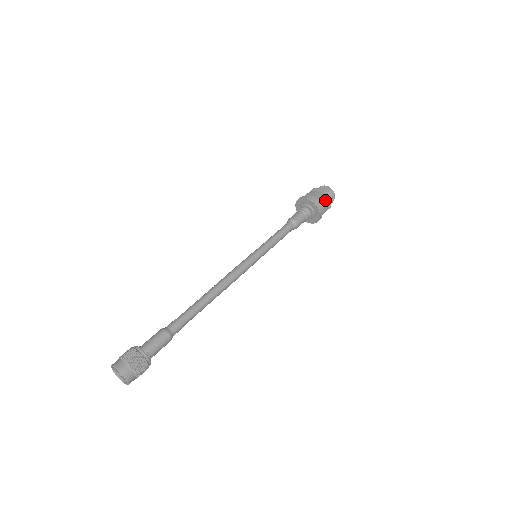
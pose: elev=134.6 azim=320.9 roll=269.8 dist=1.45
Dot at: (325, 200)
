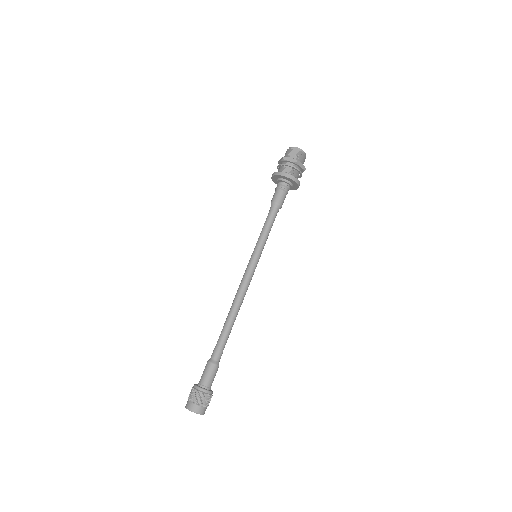
Dot at: (298, 166)
